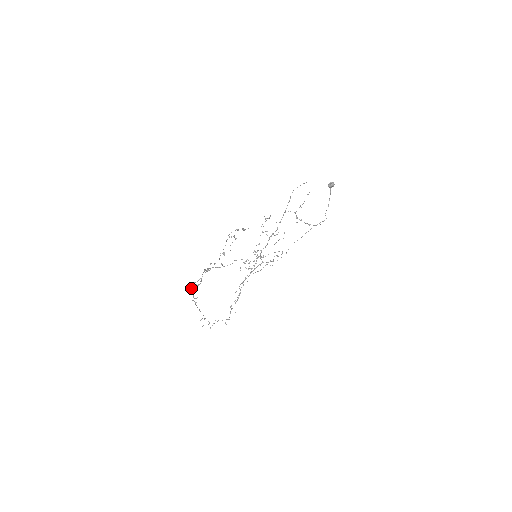
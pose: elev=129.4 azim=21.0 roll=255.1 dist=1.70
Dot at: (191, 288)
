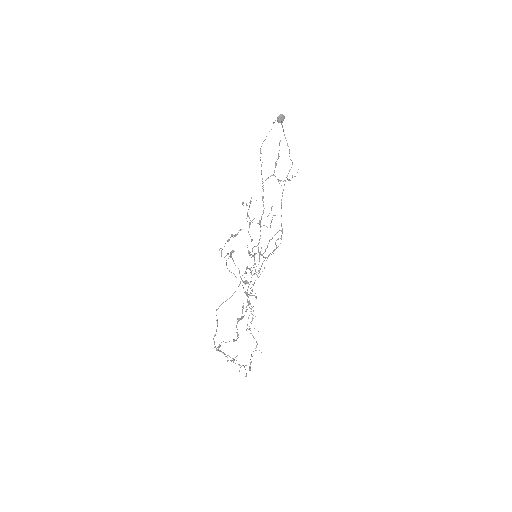
Dot at: (217, 349)
